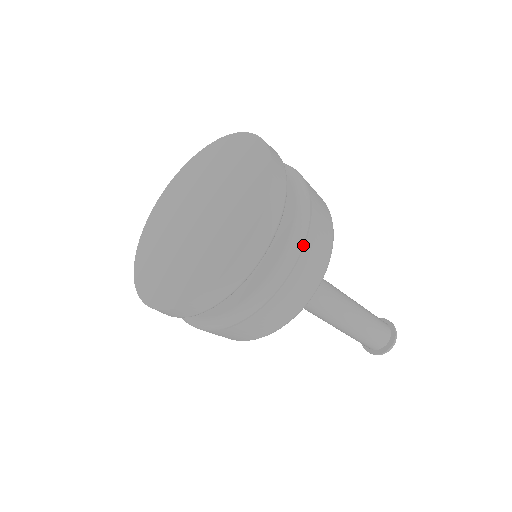
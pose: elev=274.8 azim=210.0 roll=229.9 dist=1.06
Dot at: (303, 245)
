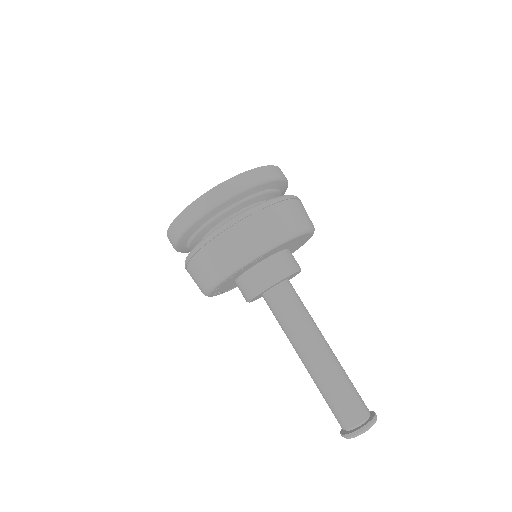
Dot at: (279, 204)
